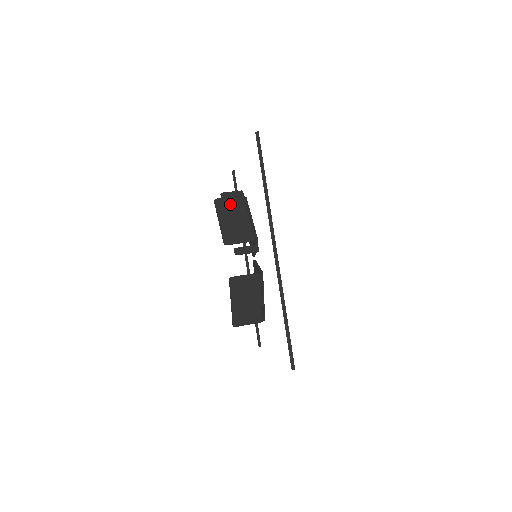
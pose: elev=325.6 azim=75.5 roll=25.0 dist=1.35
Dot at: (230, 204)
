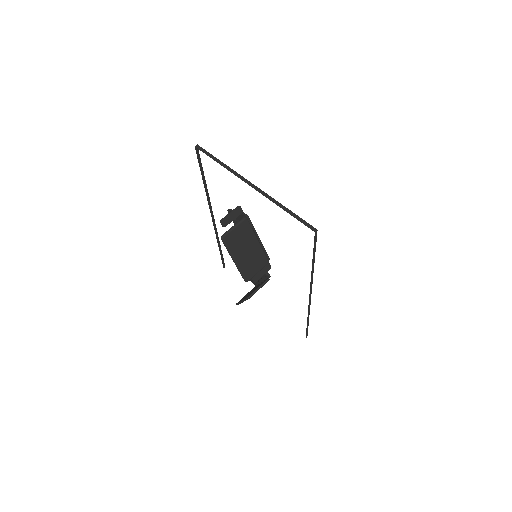
Dot at: (238, 236)
